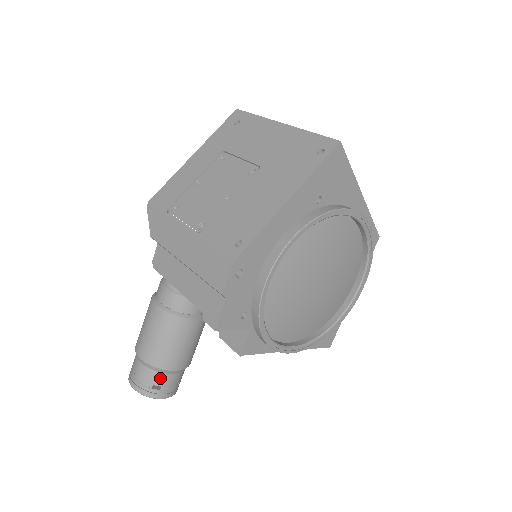
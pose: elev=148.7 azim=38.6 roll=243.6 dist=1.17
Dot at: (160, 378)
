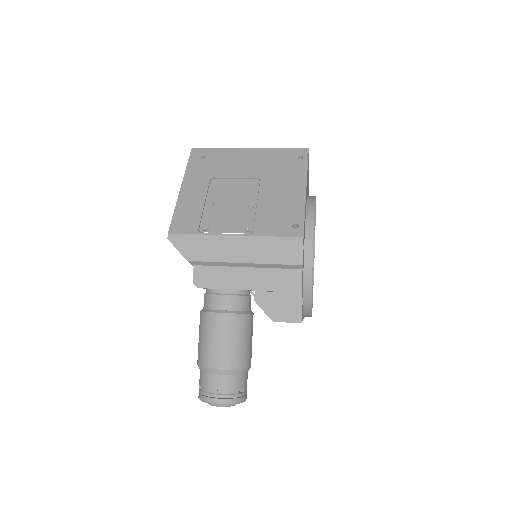
Dot at: (242, 380)
